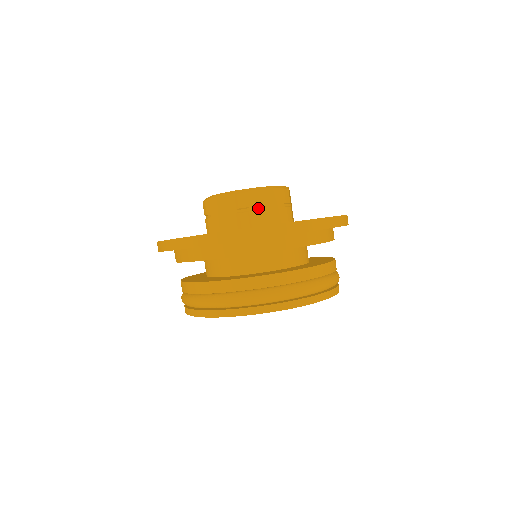
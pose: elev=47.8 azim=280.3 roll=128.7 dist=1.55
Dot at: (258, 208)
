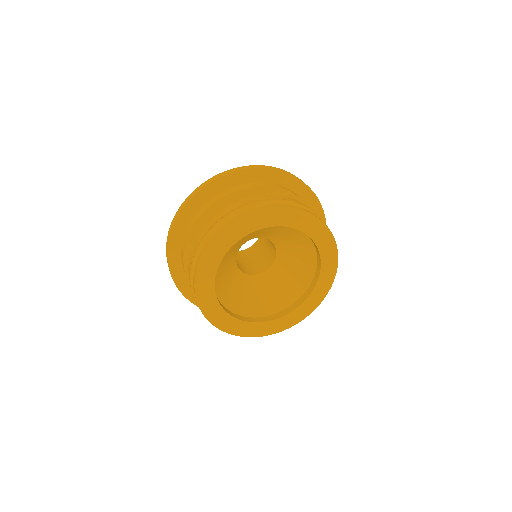
Dot at: occluded
